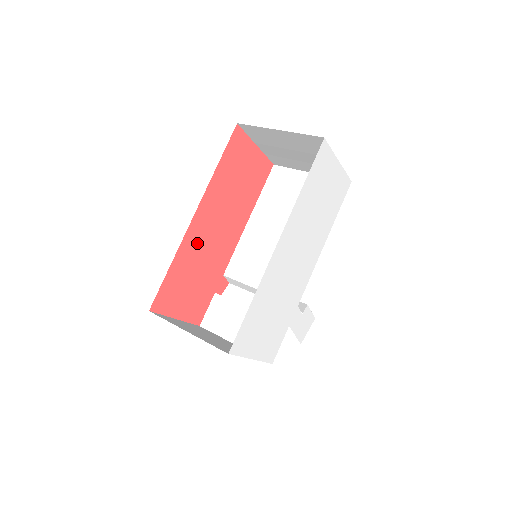
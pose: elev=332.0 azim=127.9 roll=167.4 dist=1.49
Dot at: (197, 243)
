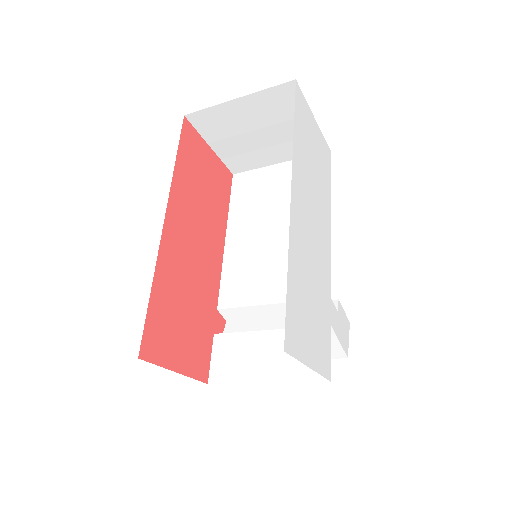
Dot at: (176, 260)
